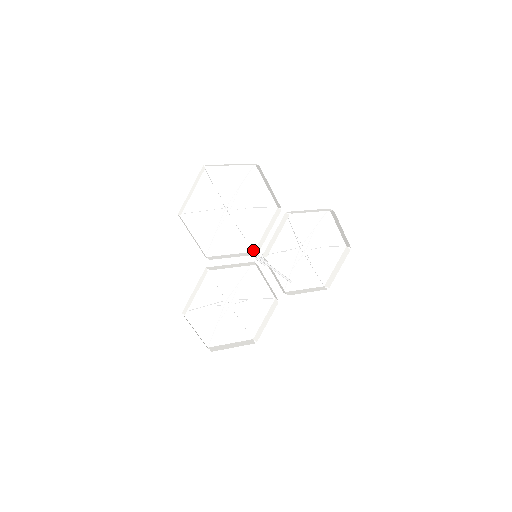
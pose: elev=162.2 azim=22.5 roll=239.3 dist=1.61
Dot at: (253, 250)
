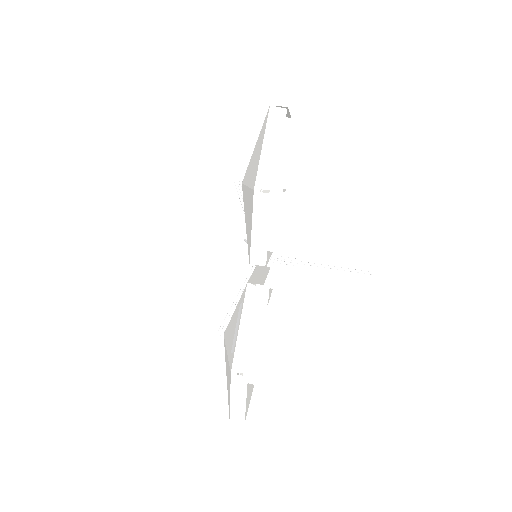
Dot at: occluded
